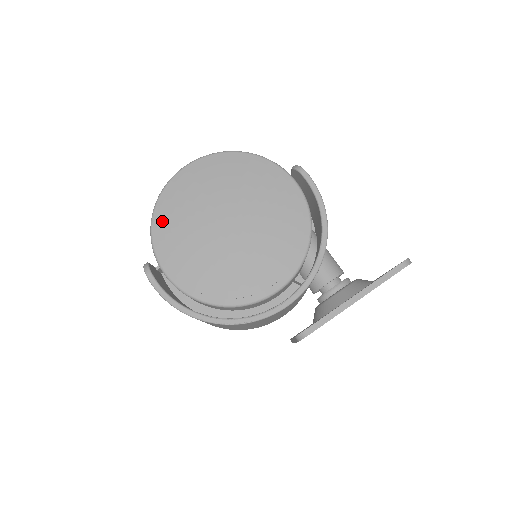
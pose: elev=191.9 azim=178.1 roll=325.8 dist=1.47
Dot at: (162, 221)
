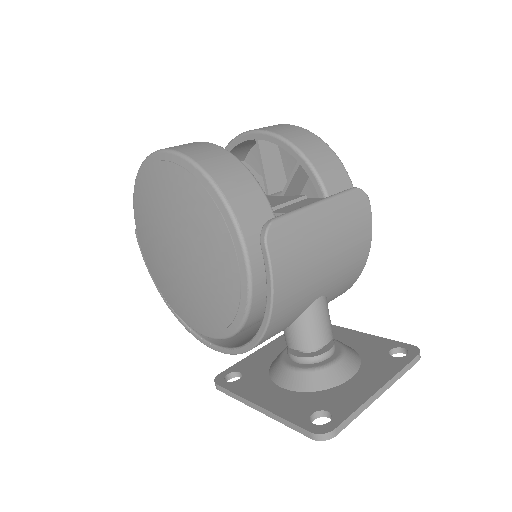
Dot at: (137, 201)
